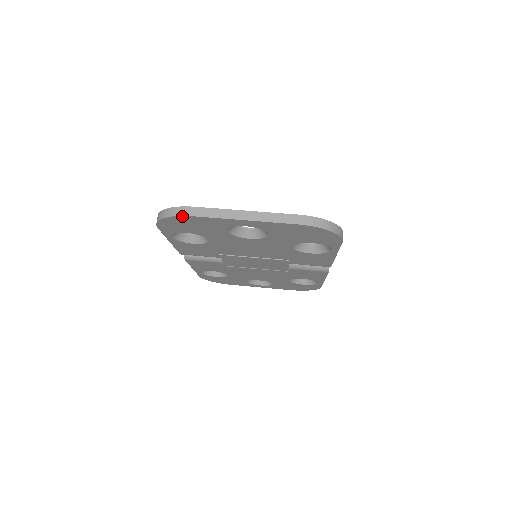
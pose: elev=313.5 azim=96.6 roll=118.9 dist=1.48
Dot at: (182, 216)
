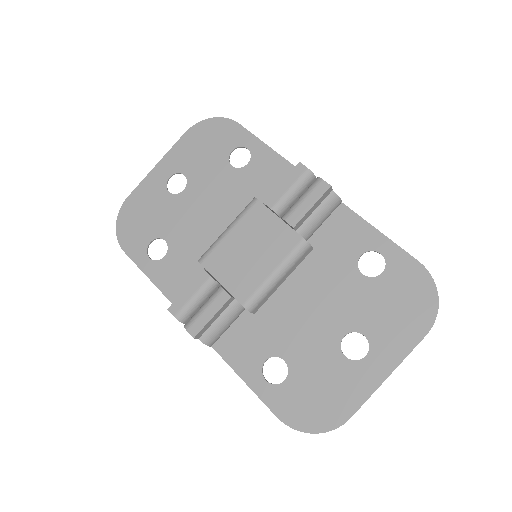
Dot at: occluded
